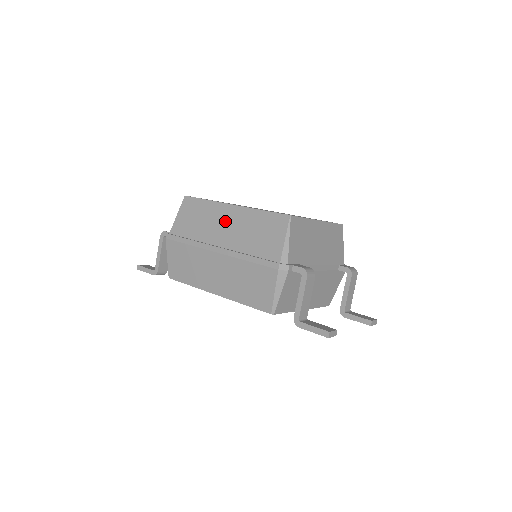
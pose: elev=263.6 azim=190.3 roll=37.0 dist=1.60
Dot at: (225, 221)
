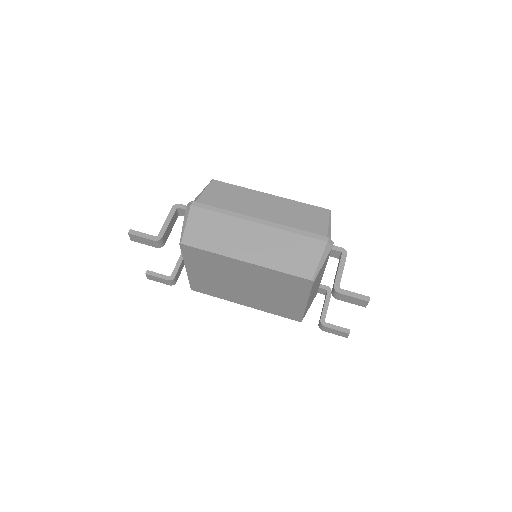
Dot at: (264, 203)
